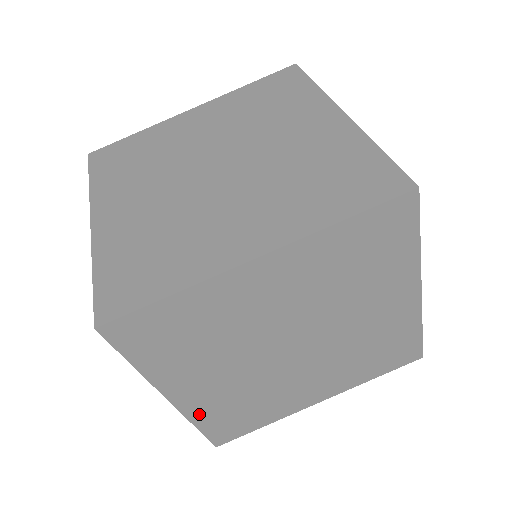
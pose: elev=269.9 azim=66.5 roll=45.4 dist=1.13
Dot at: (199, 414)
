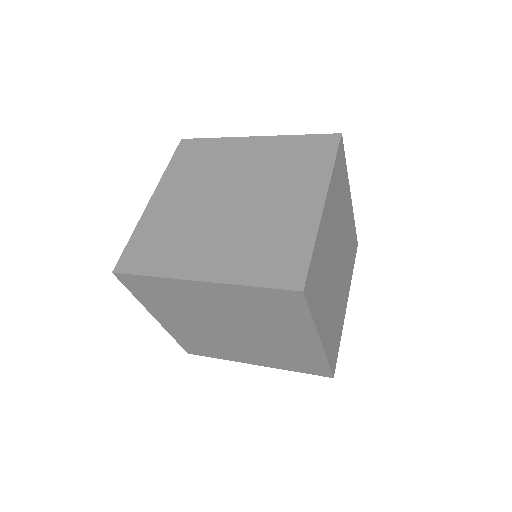
Dot at: (327, 348)
